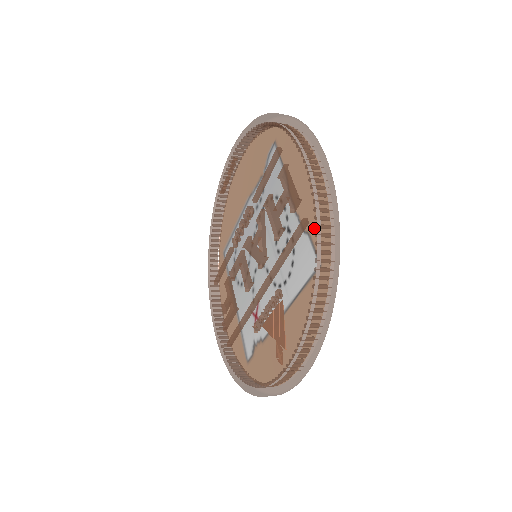
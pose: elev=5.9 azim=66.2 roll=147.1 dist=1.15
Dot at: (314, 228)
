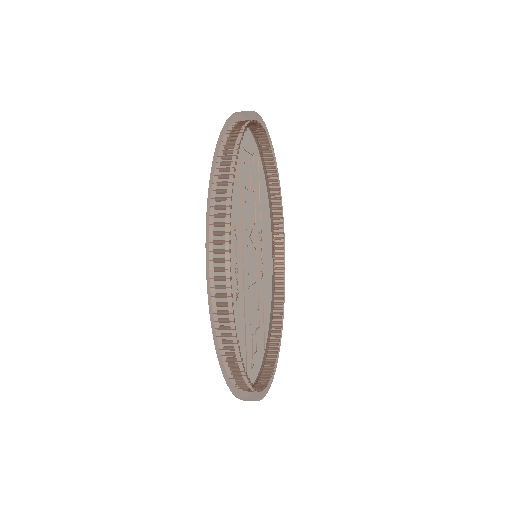
Dot at: occluded
